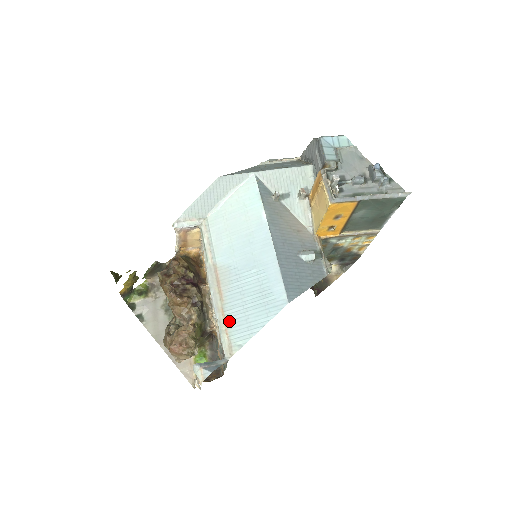
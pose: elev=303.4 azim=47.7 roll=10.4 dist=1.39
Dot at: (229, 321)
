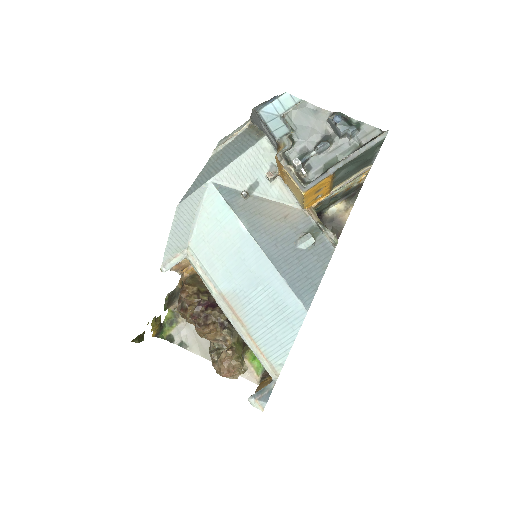
Dot at: (260, 344)
